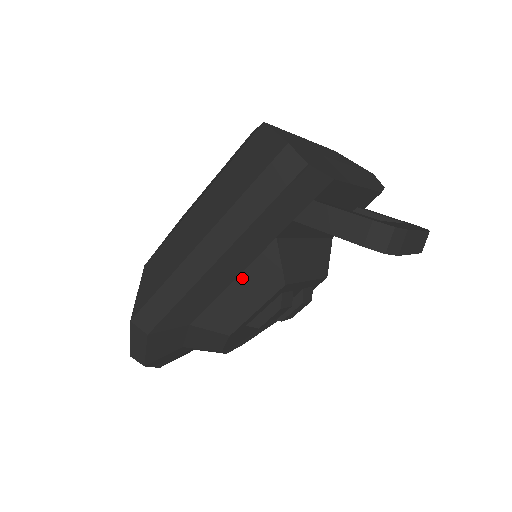
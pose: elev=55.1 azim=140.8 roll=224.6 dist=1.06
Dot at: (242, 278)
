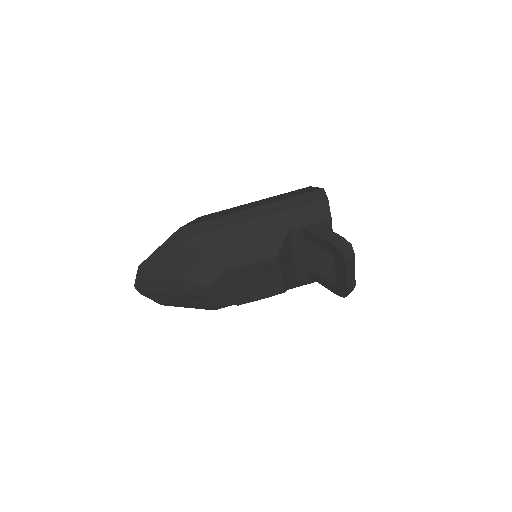
Dot at: (257, 242)
